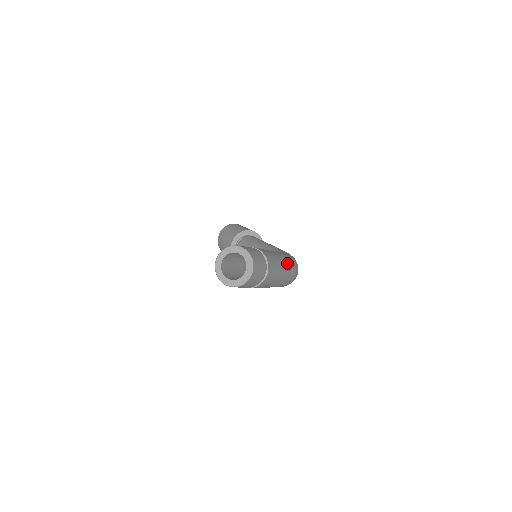
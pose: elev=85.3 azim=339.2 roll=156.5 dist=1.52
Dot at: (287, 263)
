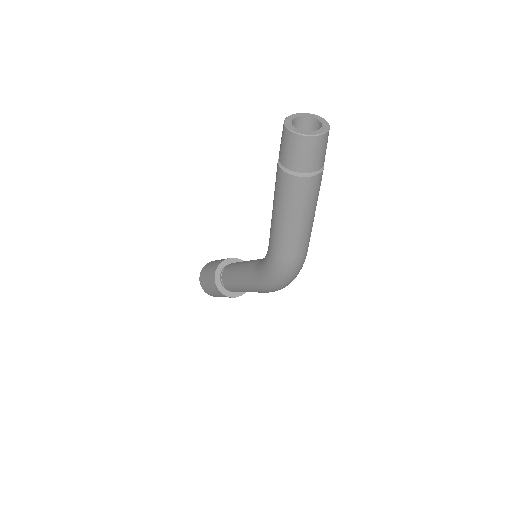
Dot at: occluded
